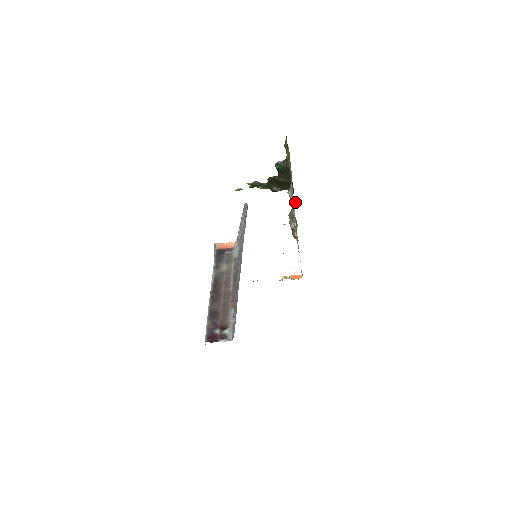
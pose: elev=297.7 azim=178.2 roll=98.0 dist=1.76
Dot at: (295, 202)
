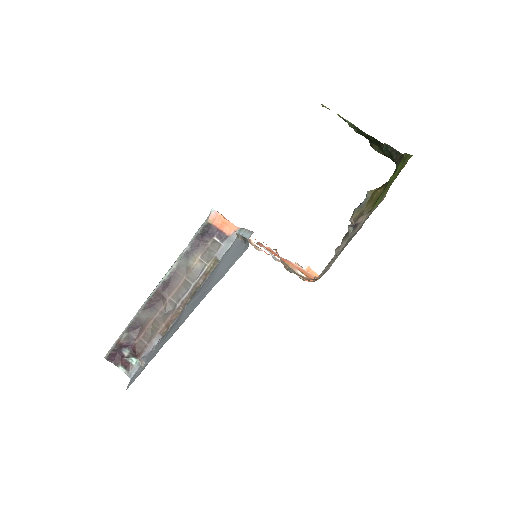
Dot at: occluded
